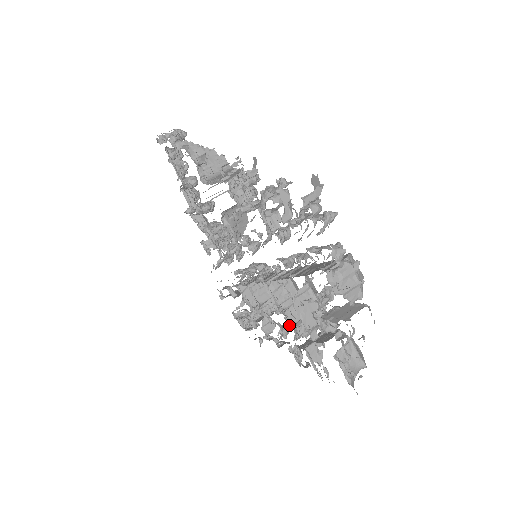
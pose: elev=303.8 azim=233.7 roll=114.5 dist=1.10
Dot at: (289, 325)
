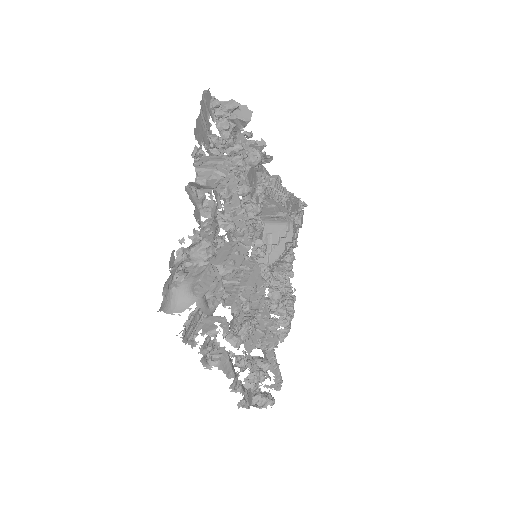
Dot at: occluded
